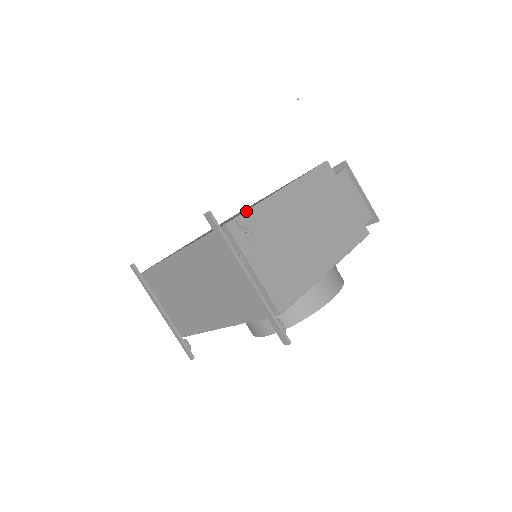
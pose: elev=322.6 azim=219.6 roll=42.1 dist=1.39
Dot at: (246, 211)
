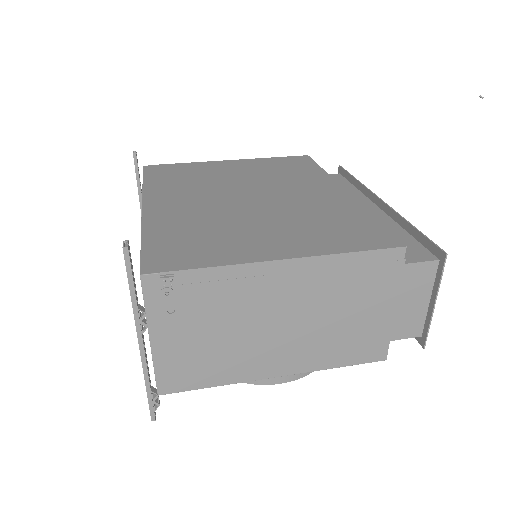
Dot at: (189, 270)
